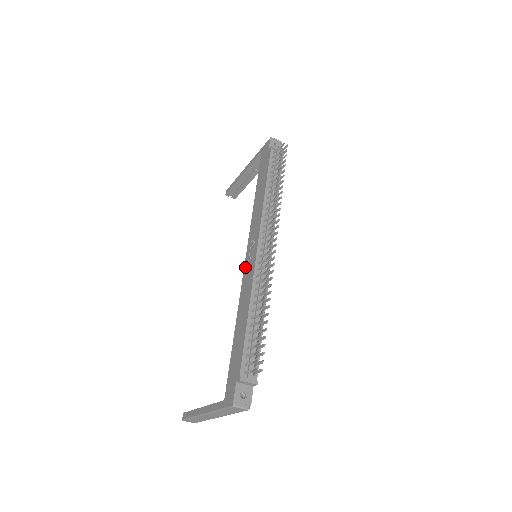
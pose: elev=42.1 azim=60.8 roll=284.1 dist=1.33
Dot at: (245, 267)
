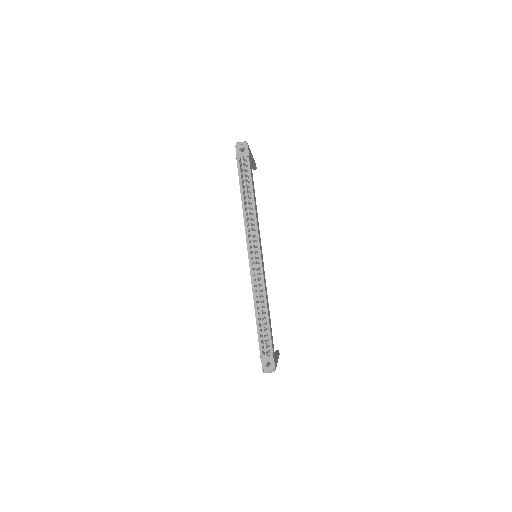
Dot at: occluded
